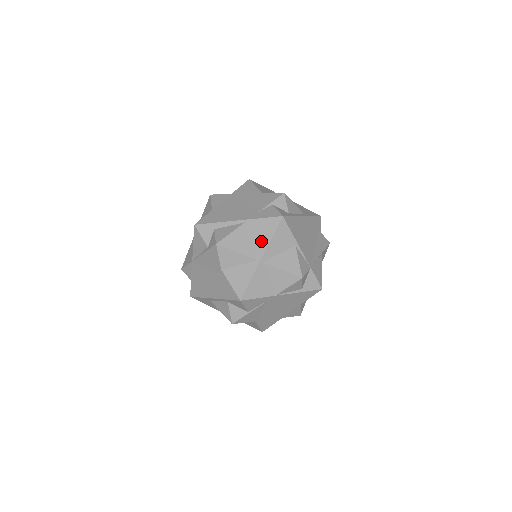
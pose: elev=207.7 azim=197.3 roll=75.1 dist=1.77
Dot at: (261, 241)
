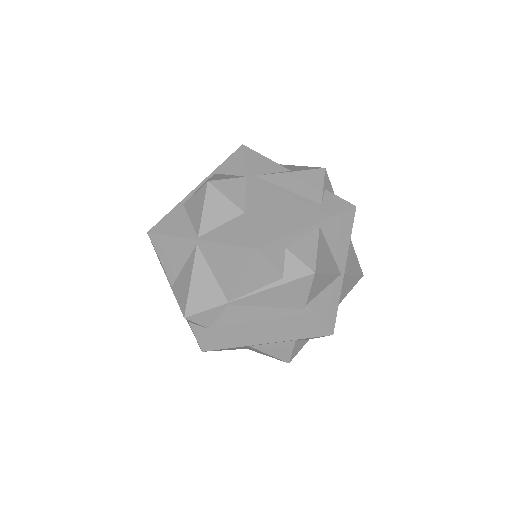
Dot at: (341, 247)
